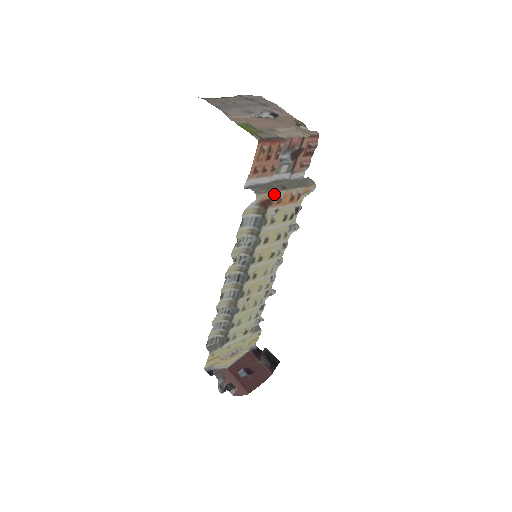
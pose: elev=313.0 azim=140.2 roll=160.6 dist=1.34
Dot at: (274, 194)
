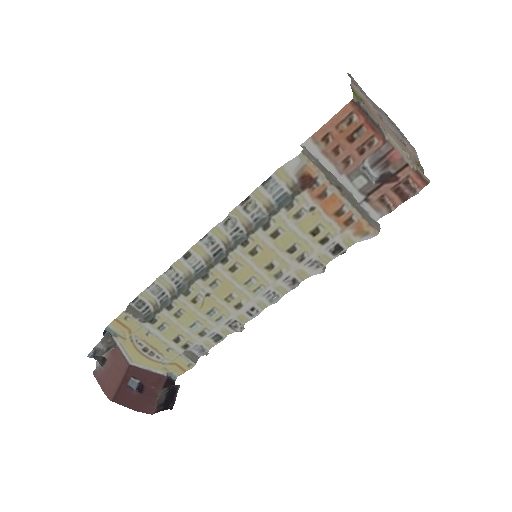
Dot at: (323, 179)
